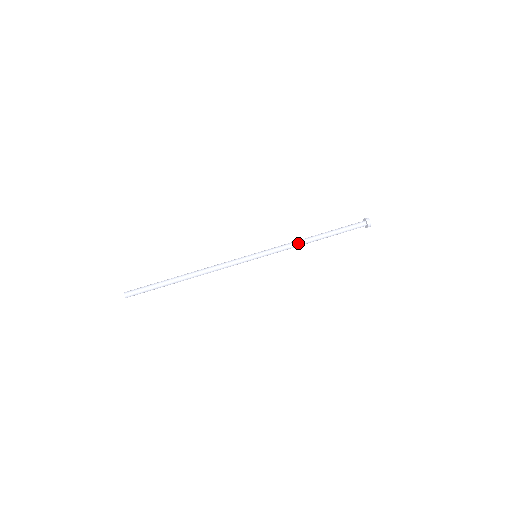
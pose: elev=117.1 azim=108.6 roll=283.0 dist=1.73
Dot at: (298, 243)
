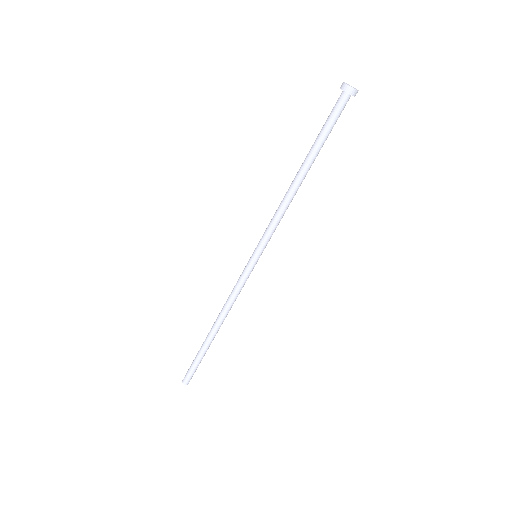
Dot at: (284, 203)
